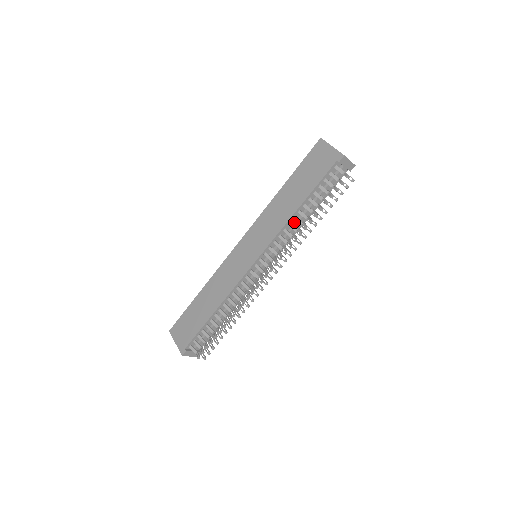
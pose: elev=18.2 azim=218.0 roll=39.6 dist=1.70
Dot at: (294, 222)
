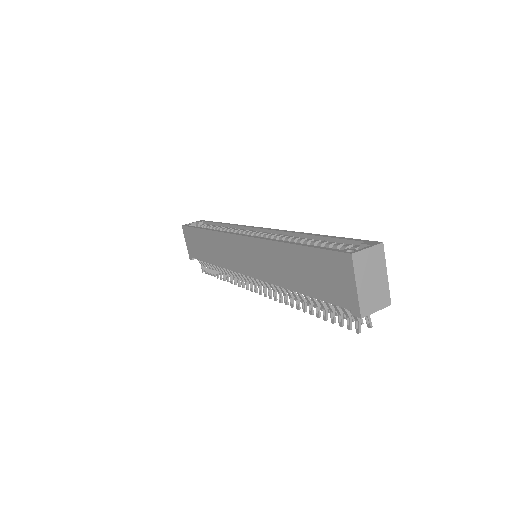
Dot at: occluded
